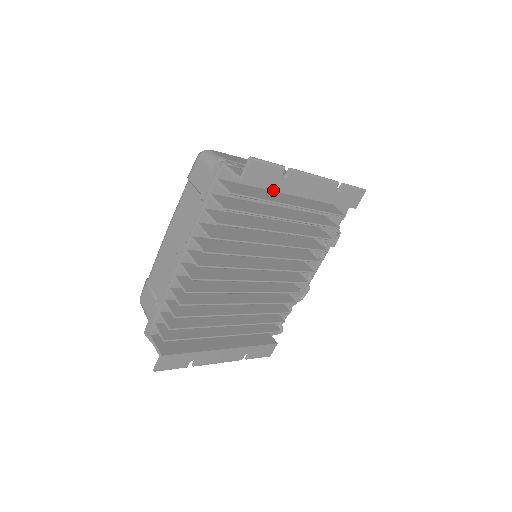
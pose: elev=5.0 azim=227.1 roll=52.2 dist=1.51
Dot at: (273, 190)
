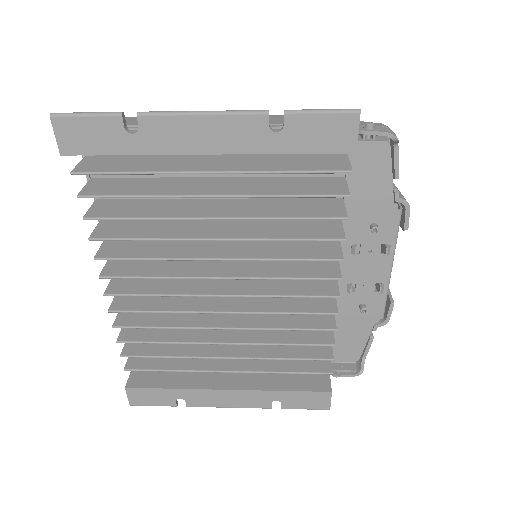
Dot at: occluded
